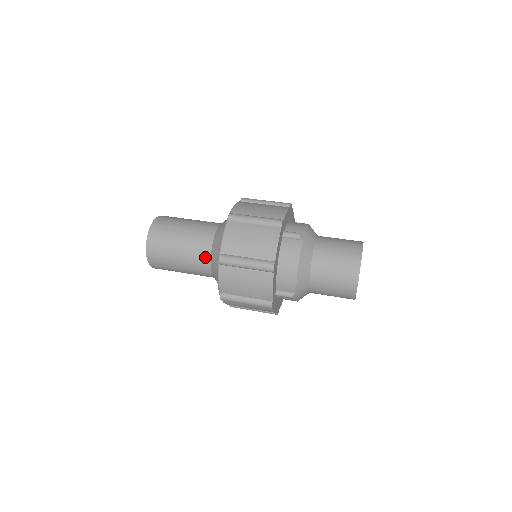
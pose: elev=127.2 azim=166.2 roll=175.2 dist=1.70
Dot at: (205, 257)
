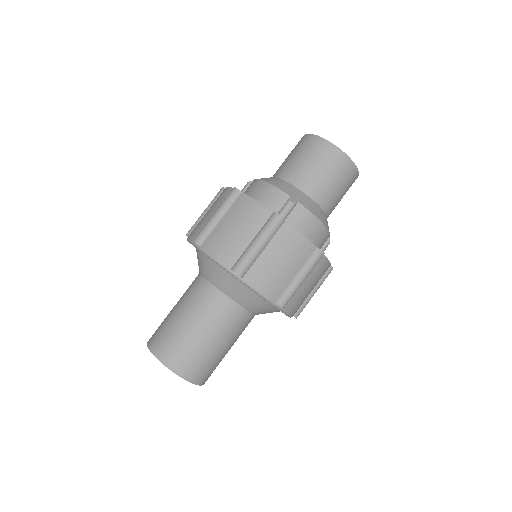
Dot at: (203, 287)
